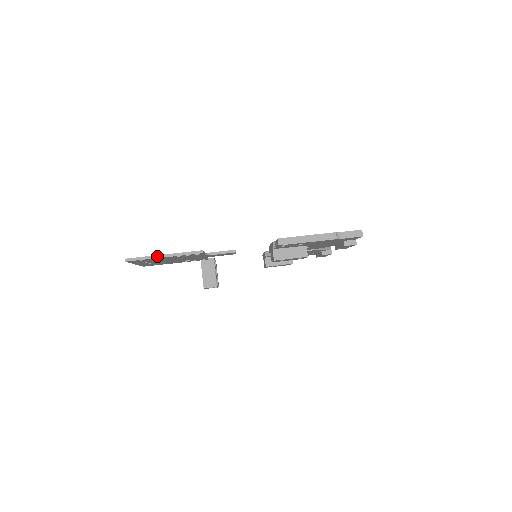
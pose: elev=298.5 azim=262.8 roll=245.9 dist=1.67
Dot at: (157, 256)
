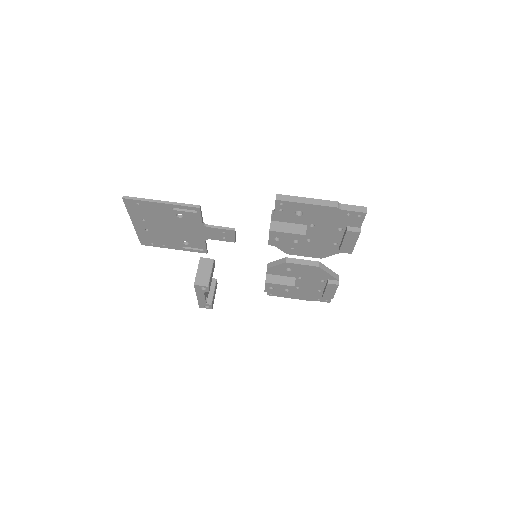
Dot at: (154, 200)
